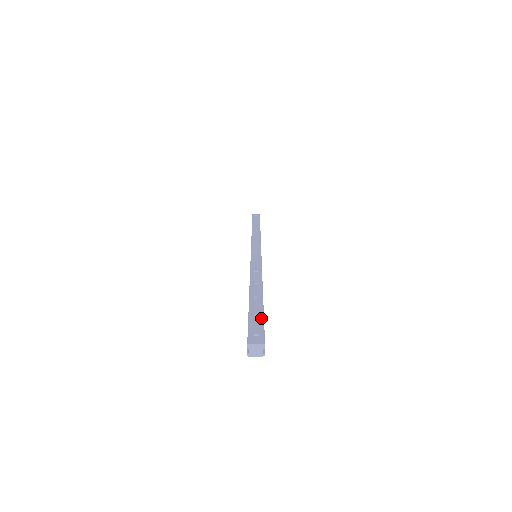
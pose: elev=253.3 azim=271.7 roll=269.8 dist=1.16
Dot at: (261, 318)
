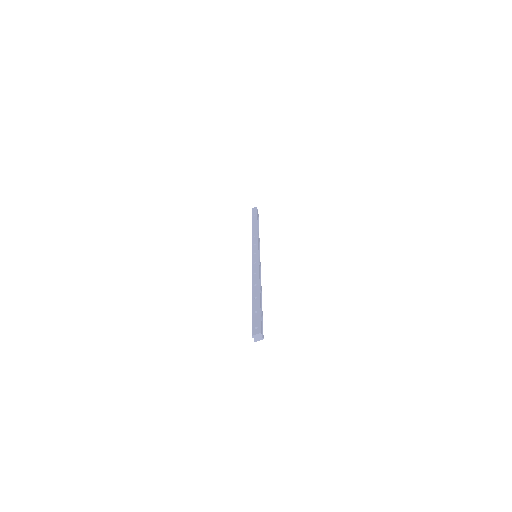
Dot at: (259, 314)
